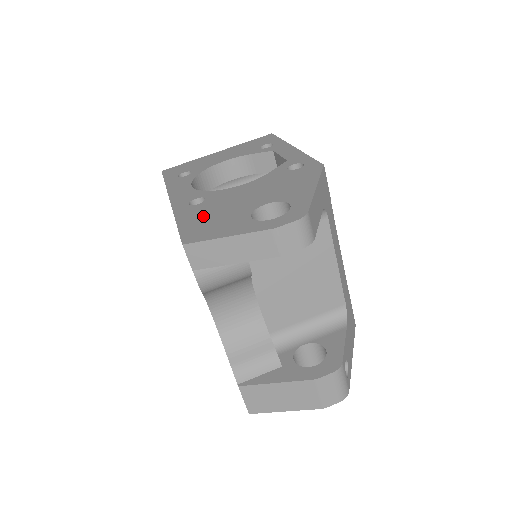
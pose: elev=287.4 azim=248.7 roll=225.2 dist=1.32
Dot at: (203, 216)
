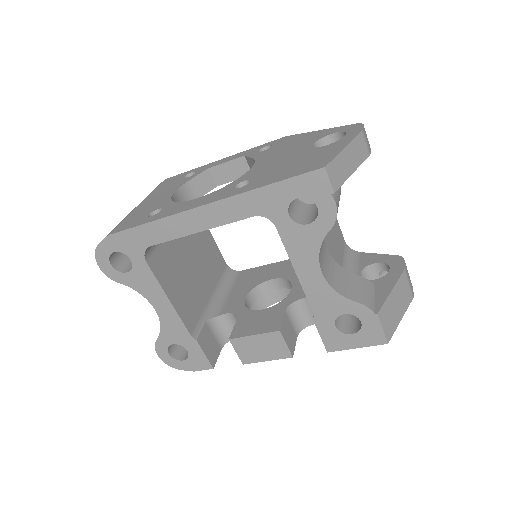
Dot at: (283, 171)
